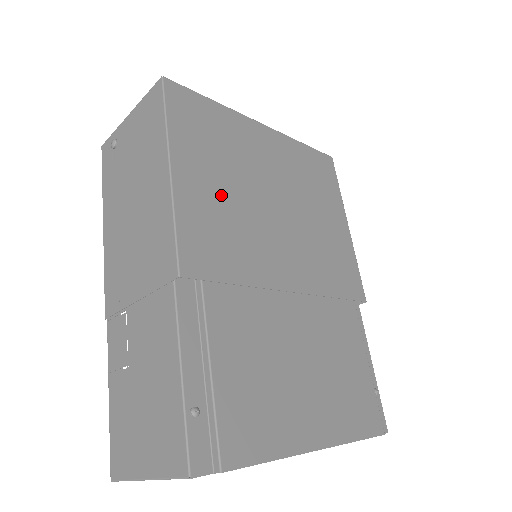
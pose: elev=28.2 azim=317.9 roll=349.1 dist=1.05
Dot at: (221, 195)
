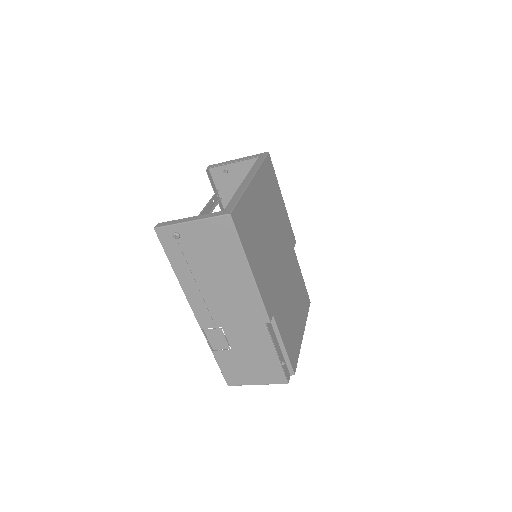
Dot at: (262, 260)
